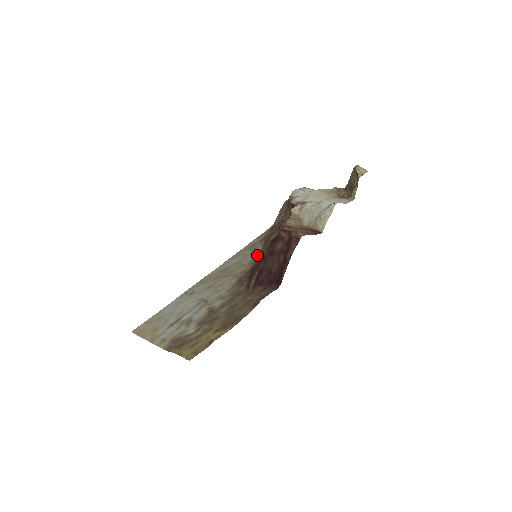
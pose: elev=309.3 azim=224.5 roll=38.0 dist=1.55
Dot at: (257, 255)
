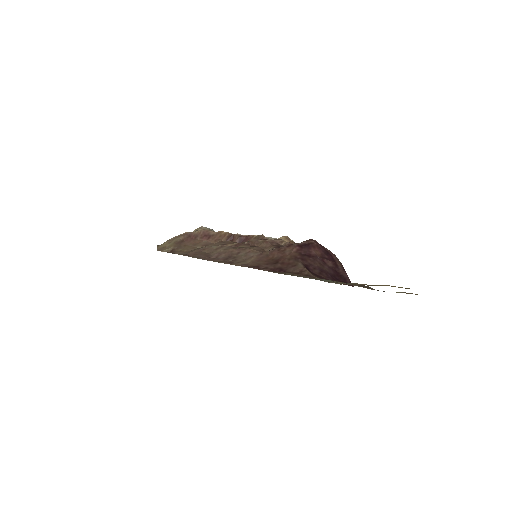
Dot at: (219, 262)
